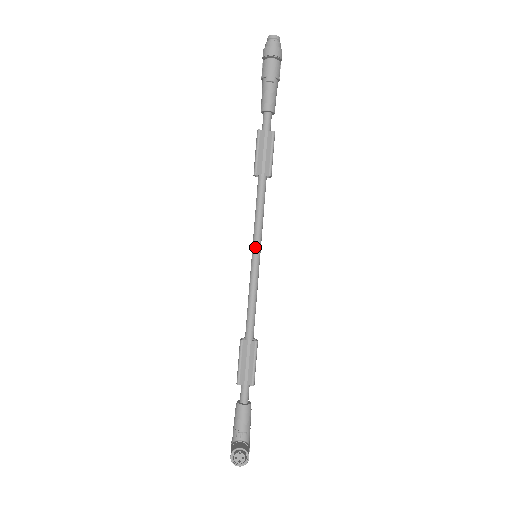
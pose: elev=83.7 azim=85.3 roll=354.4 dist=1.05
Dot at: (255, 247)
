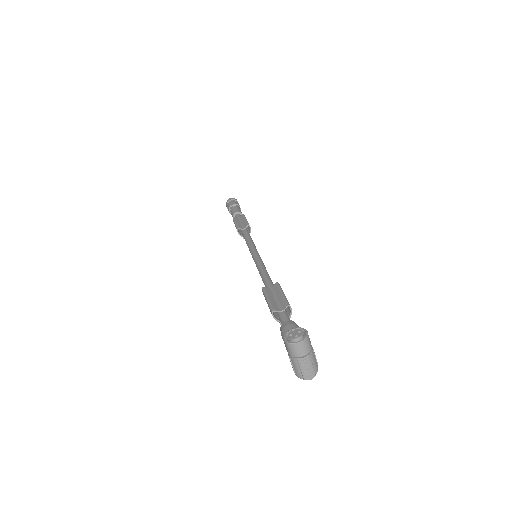
Dot at: (252, 251)
